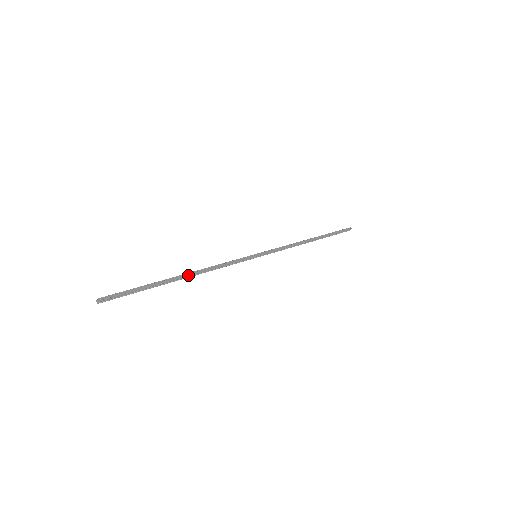
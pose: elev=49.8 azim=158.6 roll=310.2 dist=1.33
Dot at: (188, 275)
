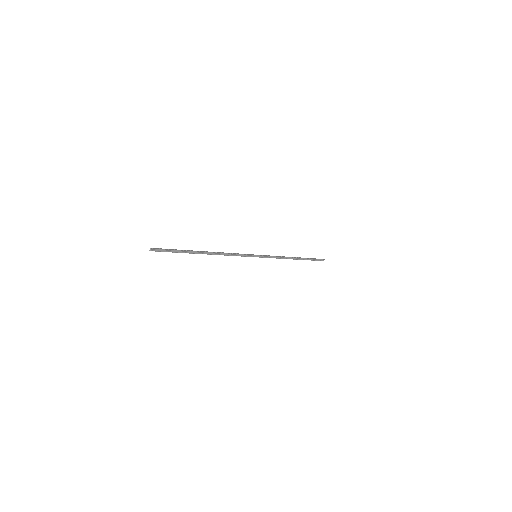
Dot at: (210, 252)
